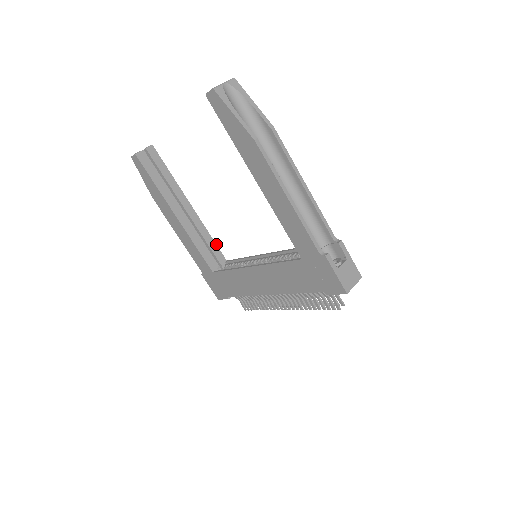
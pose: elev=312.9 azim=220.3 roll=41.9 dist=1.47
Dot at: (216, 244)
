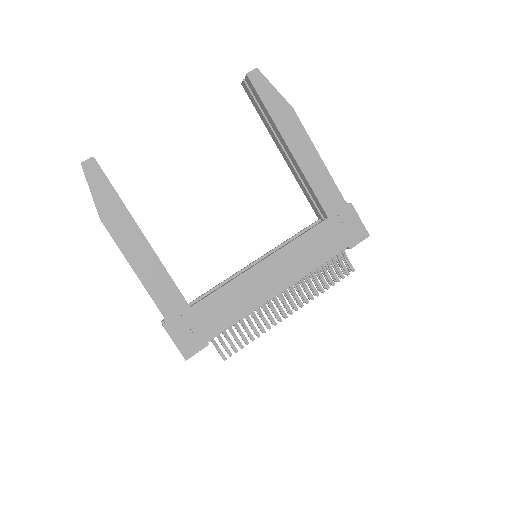
Dot at: occluded
